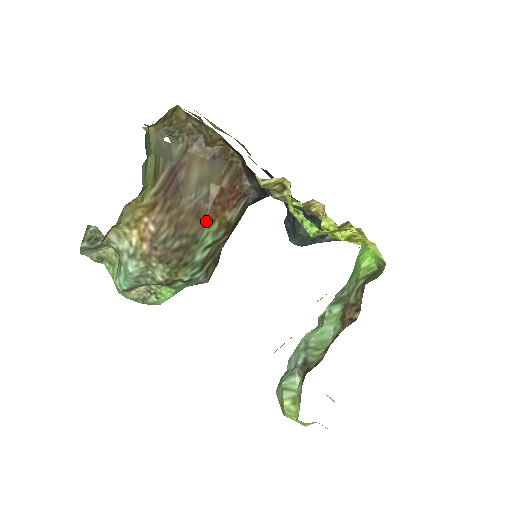
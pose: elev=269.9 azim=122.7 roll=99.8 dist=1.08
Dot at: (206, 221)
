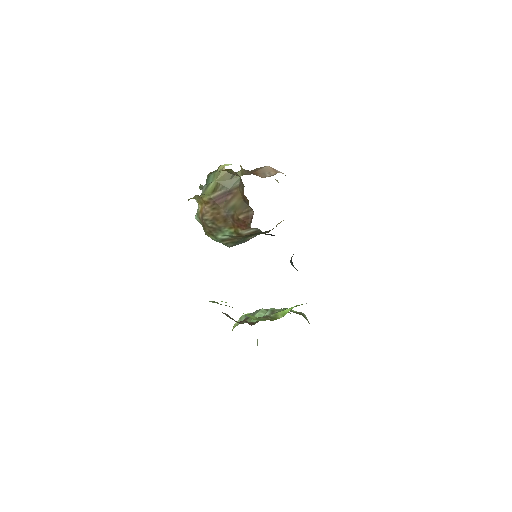
Dot at: (228, 225)
